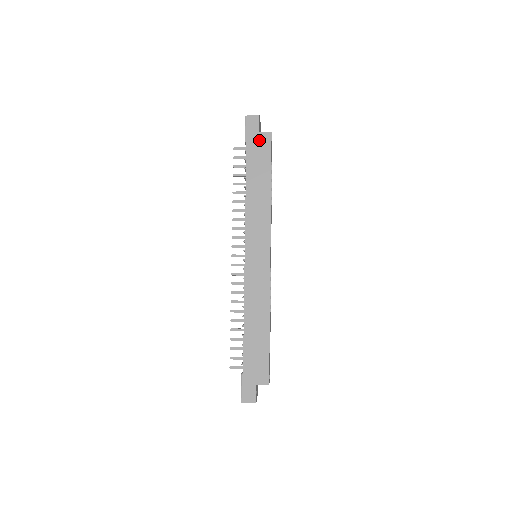
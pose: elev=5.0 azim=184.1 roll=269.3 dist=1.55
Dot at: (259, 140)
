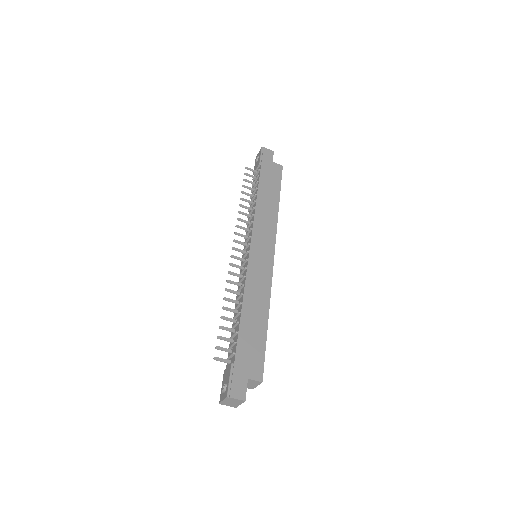
Dot at: (272, 167)
